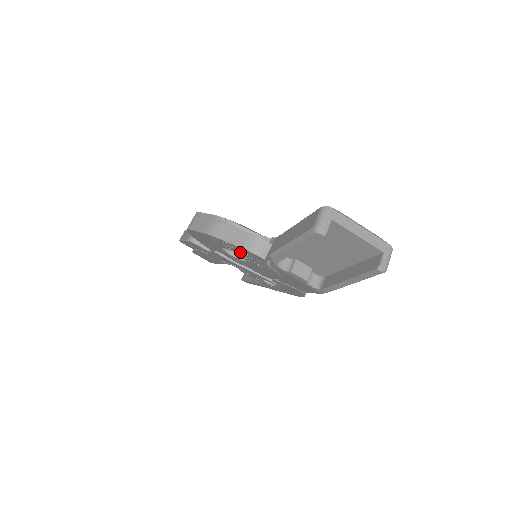
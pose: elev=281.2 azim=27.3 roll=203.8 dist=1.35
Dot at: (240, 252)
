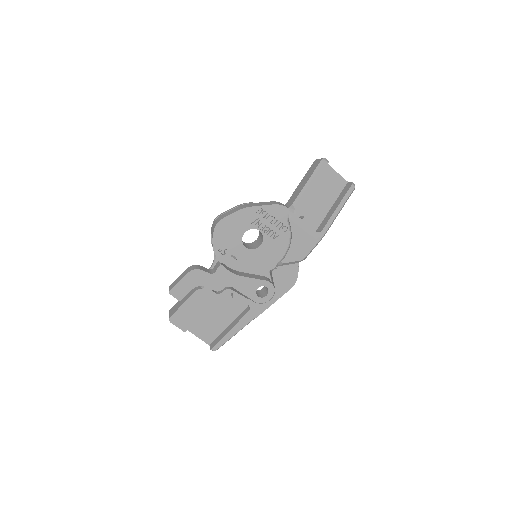
Dot at: (266, 220)
